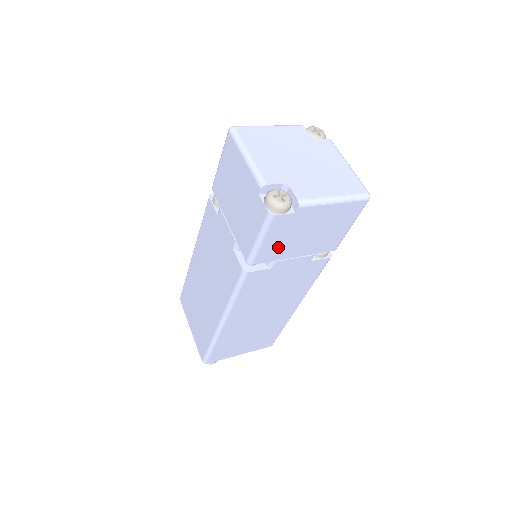
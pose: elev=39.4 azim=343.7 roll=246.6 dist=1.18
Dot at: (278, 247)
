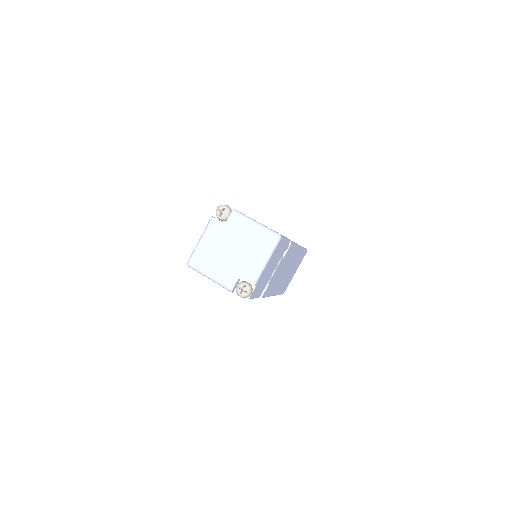
Dot at: (263, 285)
